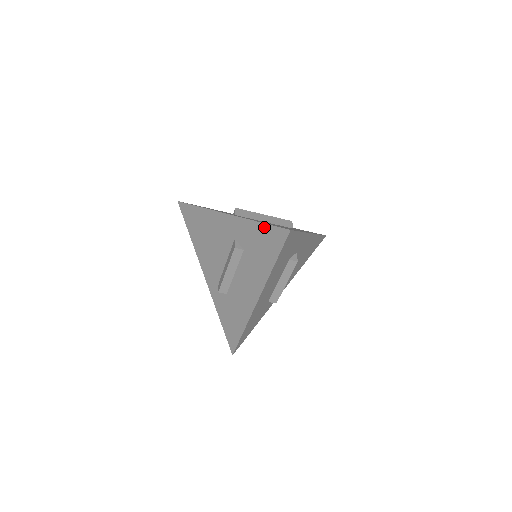
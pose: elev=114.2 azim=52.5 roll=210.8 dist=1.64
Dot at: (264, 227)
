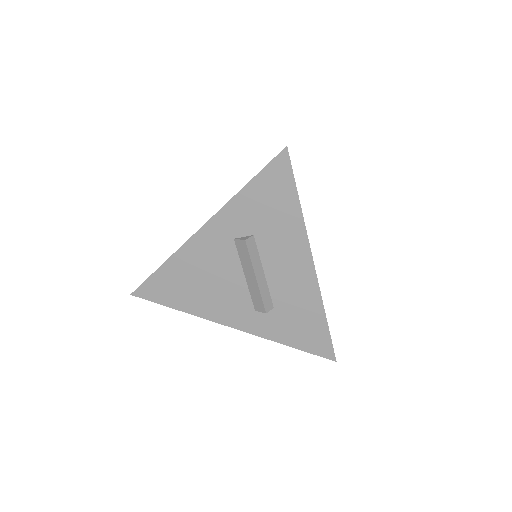
Dot at: (256, 182)
